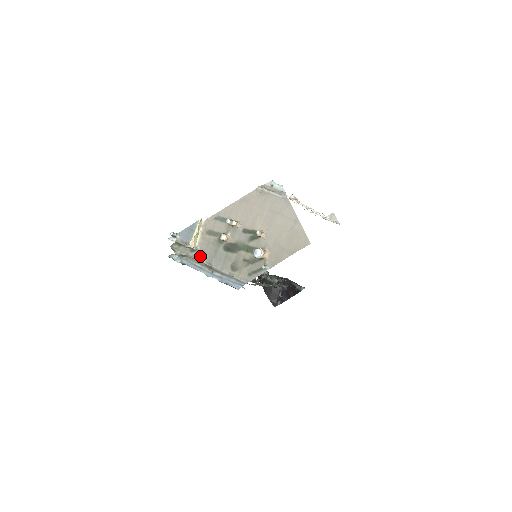
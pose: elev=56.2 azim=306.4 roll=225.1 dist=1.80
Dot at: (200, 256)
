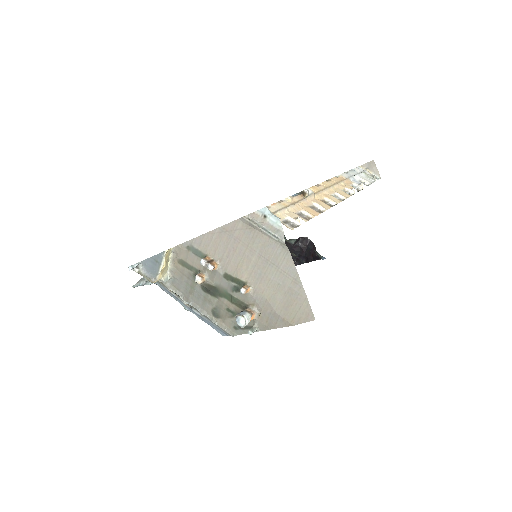
Dot at: (174, 286)
